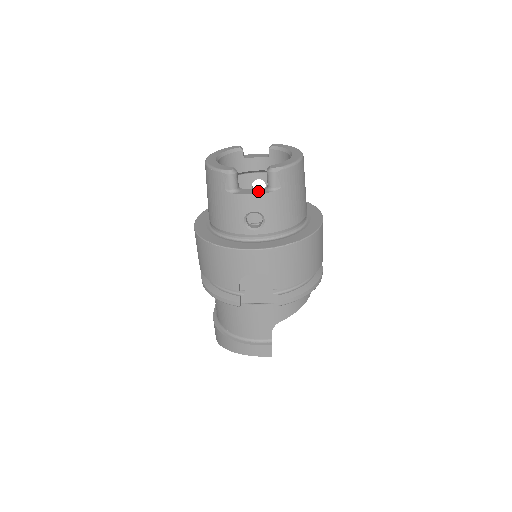
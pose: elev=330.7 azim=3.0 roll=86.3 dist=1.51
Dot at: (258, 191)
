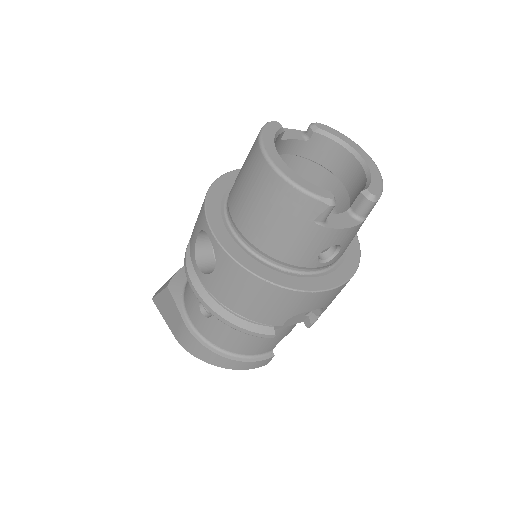
Dot at: (347, 221)
